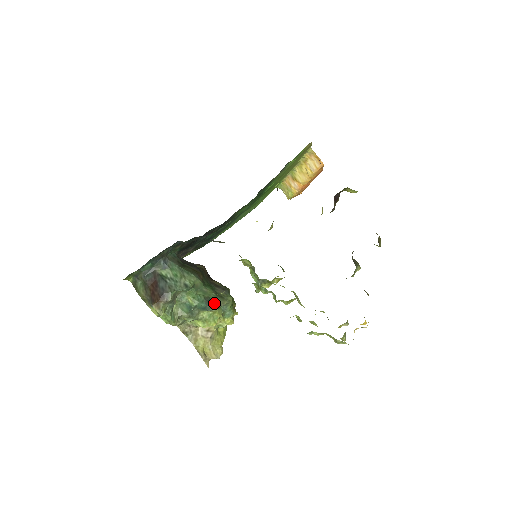
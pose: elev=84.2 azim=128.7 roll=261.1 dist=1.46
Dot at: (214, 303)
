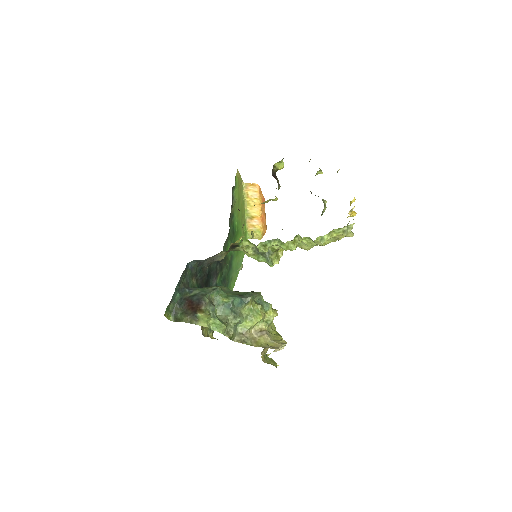
Dot at: (246, 295)
